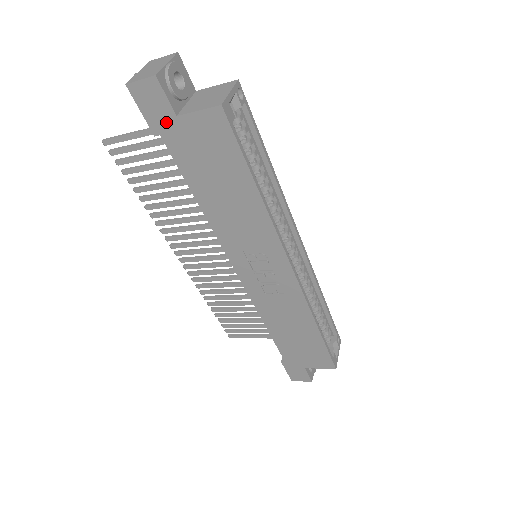
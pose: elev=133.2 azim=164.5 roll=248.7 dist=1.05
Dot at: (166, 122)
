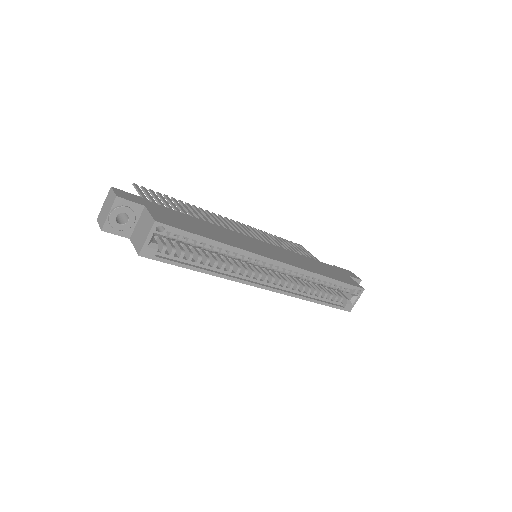
Dot at: occluded
